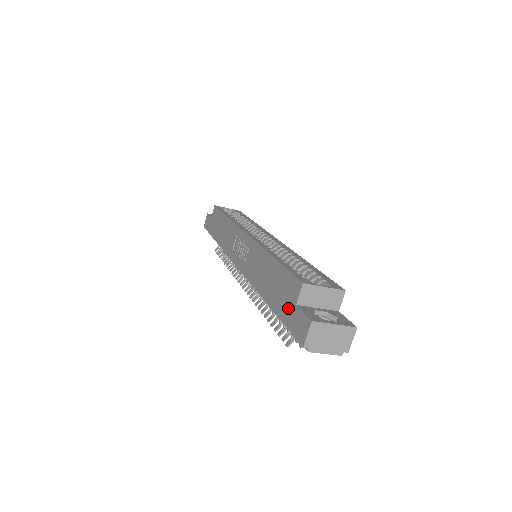
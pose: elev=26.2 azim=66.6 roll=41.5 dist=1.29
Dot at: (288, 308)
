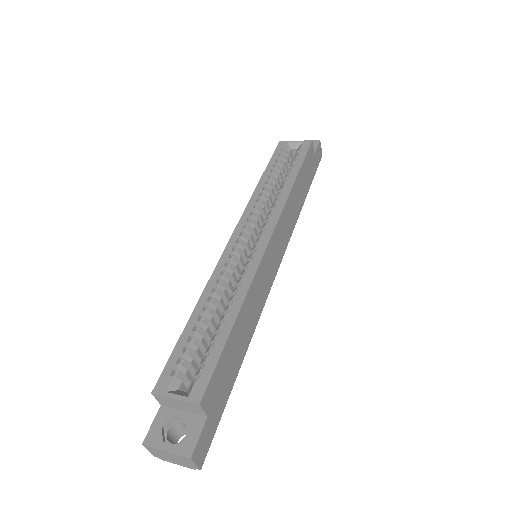
Dot at: occluded
